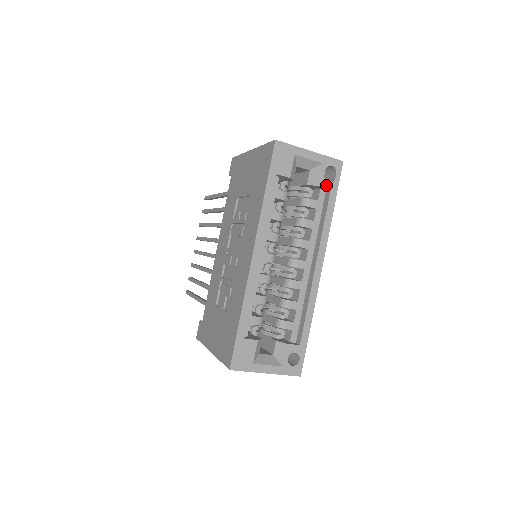
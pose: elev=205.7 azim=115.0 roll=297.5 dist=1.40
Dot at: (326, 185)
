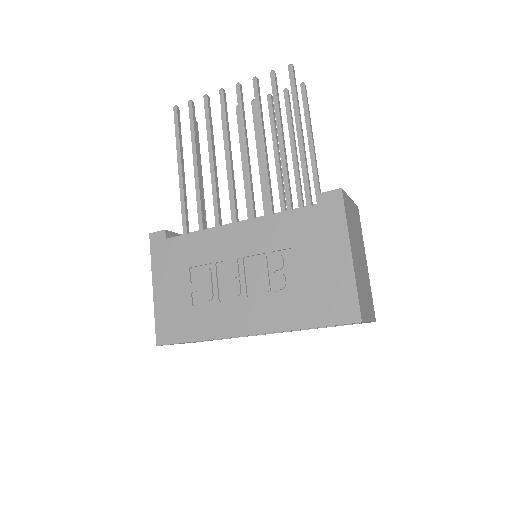
Dot at: occluded
